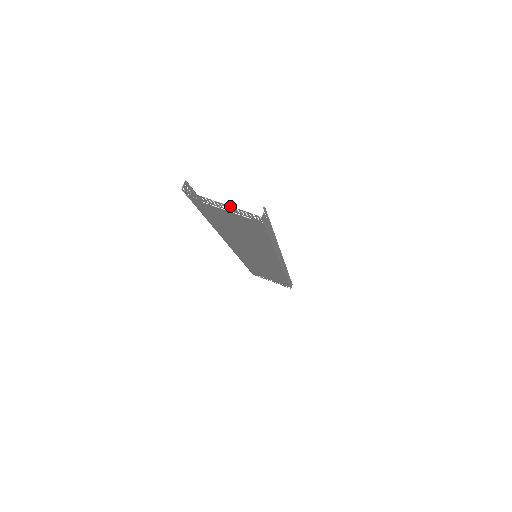
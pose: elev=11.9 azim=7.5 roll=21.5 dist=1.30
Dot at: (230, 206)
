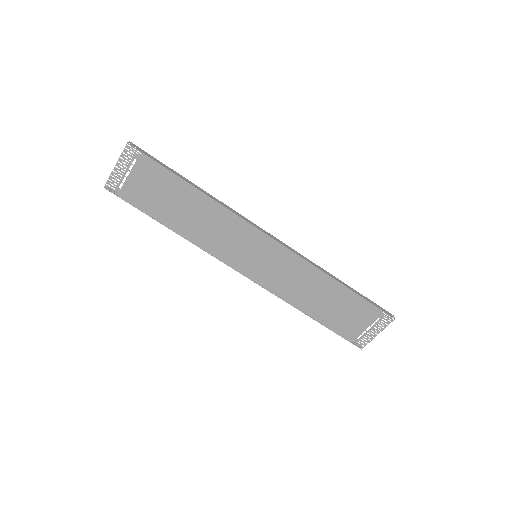
Dot at: occluded
